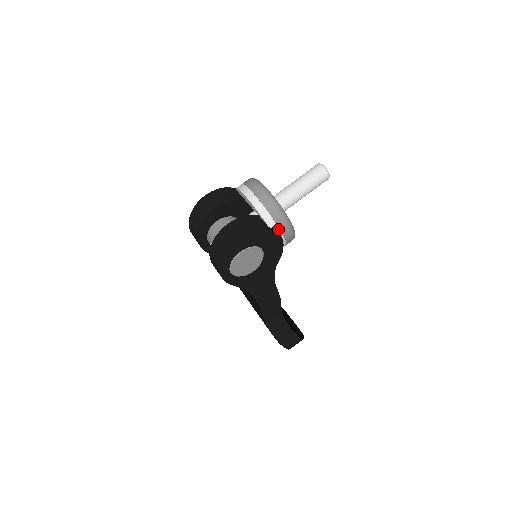
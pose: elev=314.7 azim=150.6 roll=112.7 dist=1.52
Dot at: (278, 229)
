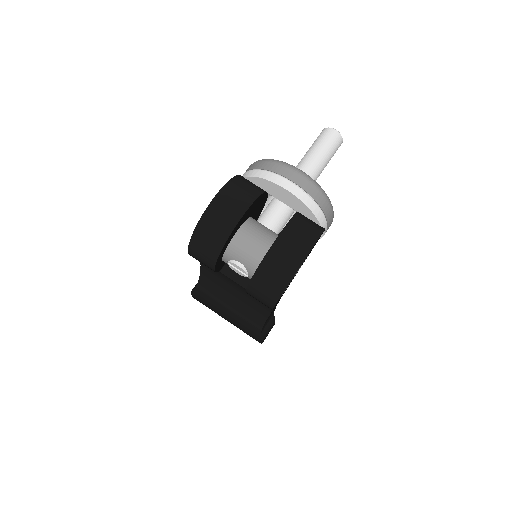
Dot at: (326, 226)
